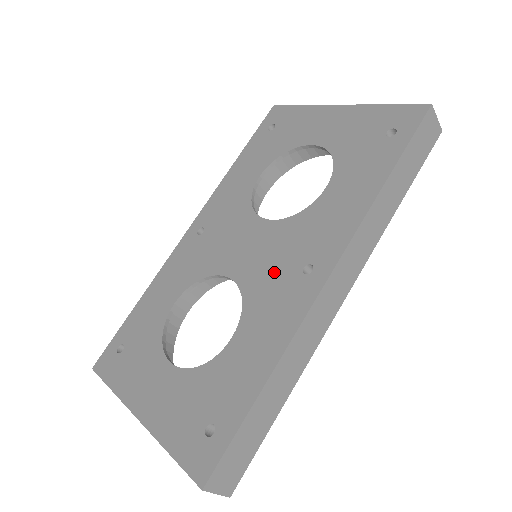
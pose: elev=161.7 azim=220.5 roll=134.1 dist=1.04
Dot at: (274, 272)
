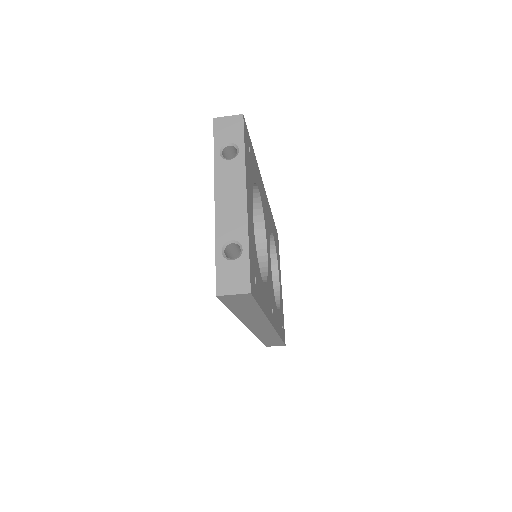
Dot at: occluded
